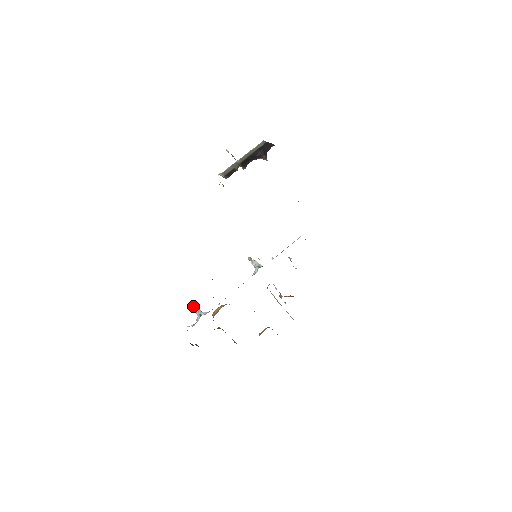
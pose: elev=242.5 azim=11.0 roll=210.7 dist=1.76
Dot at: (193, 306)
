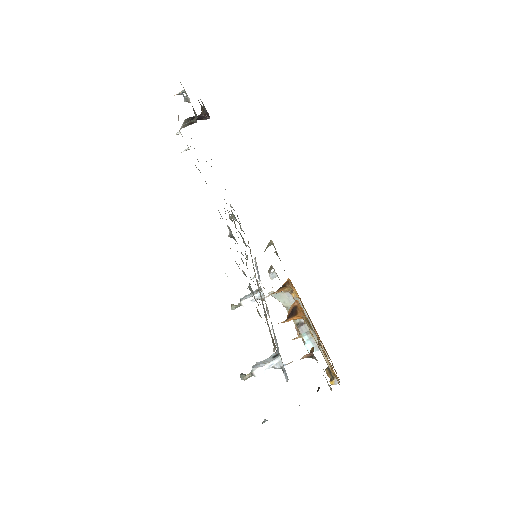
Dot at: (245, 375)
